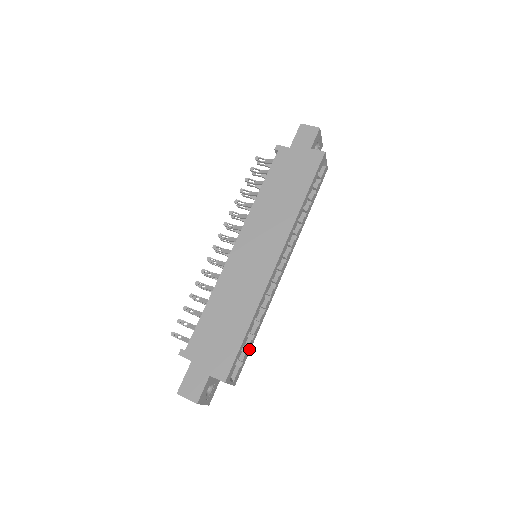
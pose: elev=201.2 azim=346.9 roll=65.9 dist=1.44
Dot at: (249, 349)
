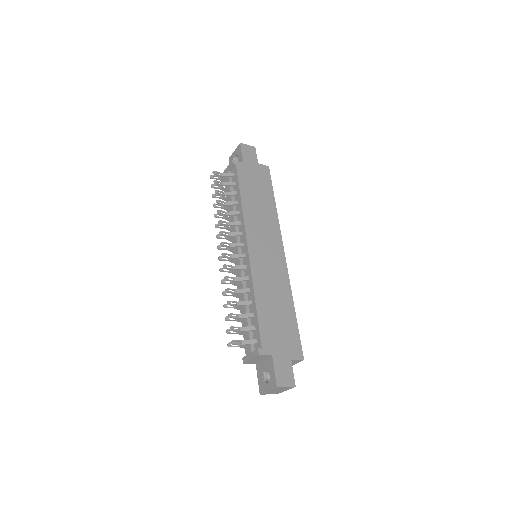
Dot at: occluded
